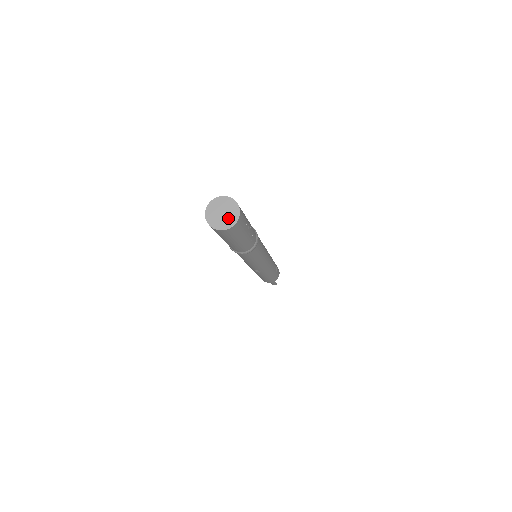
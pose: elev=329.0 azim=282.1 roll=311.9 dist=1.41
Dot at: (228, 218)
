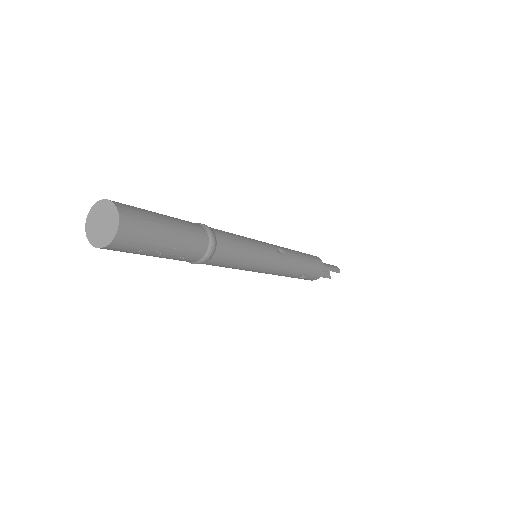
Dot at: (100, 234)
